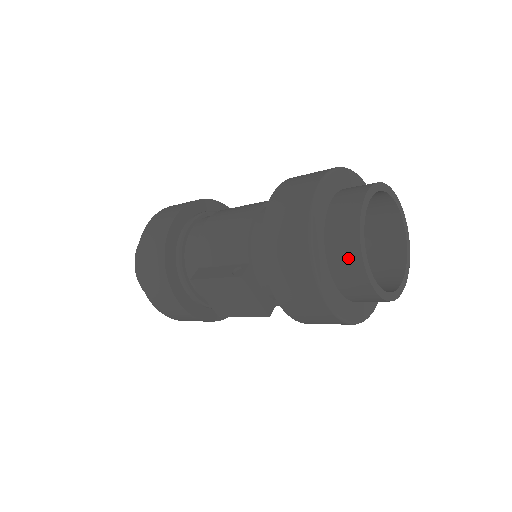
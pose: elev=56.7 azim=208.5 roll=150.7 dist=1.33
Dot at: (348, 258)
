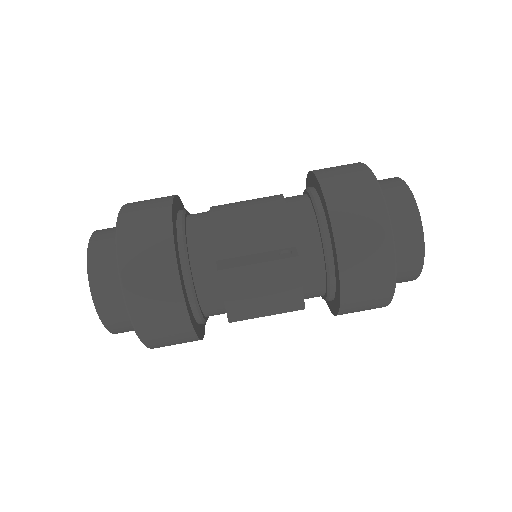
Dot at: (409, 230)
